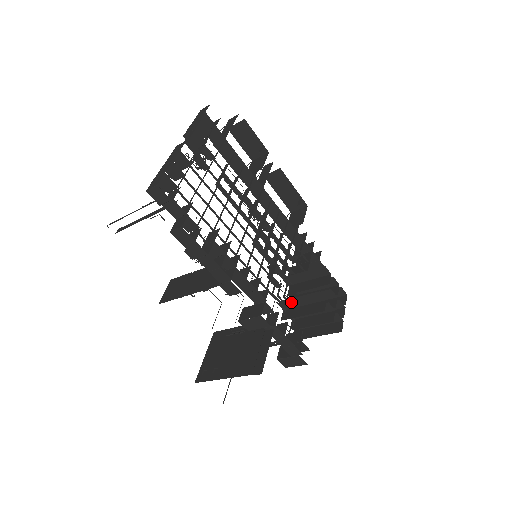
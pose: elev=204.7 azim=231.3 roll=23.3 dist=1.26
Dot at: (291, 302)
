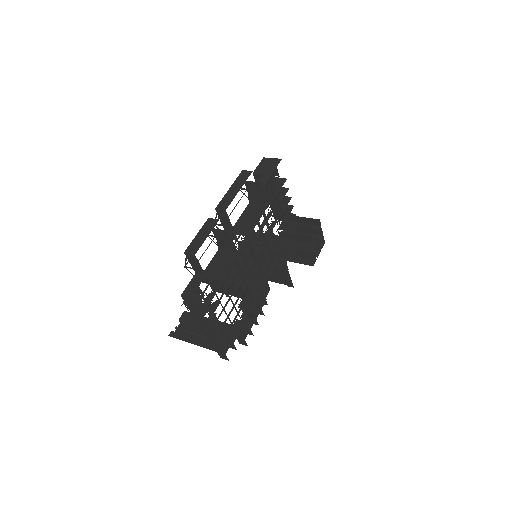
Dot at: (290, 253)
